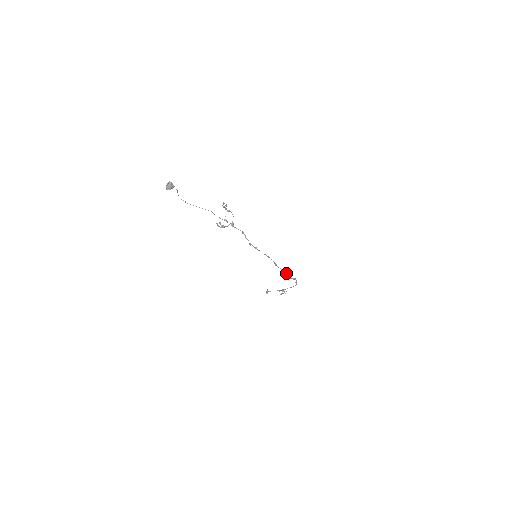
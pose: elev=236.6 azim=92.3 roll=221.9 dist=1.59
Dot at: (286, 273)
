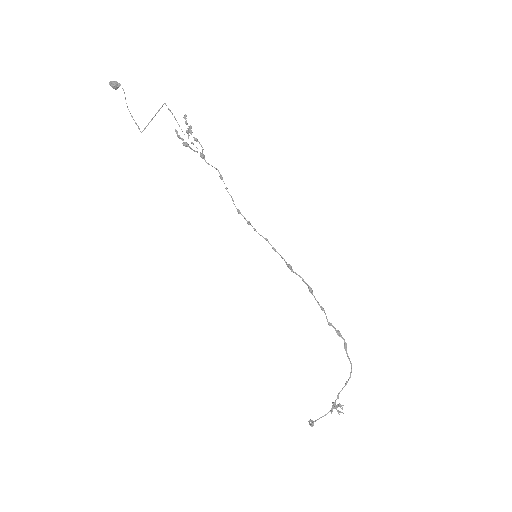
Dot at: (315, 299)
